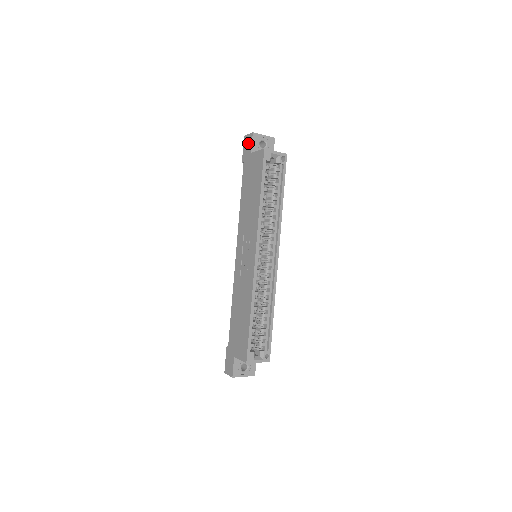
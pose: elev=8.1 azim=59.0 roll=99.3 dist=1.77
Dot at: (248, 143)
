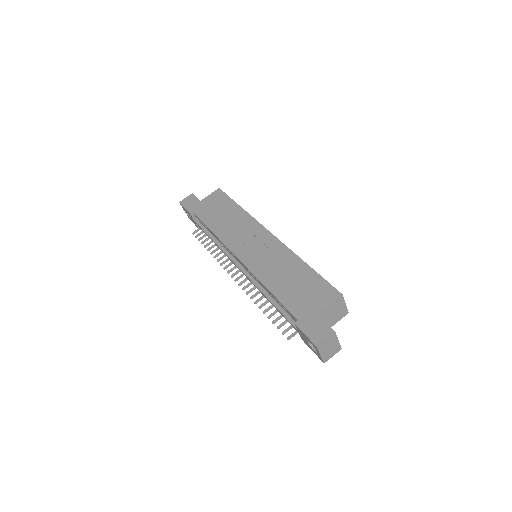
Dot at: (190, 200)
